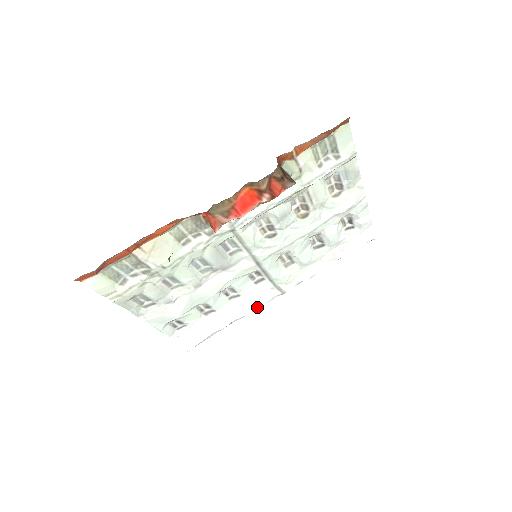
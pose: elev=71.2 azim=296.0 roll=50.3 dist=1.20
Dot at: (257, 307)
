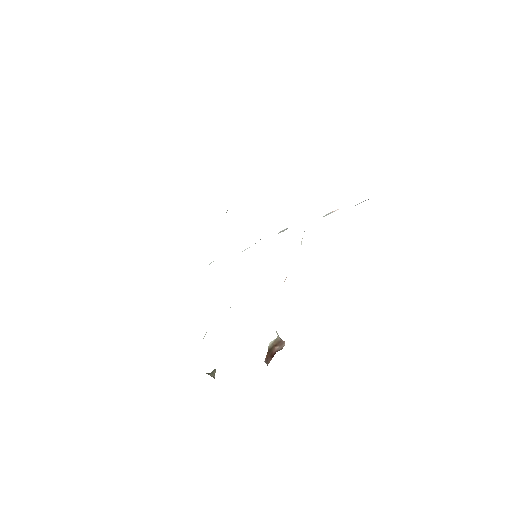
Dot at: occluded
